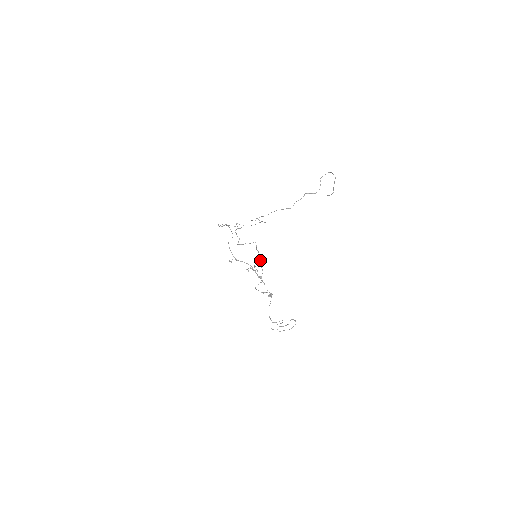
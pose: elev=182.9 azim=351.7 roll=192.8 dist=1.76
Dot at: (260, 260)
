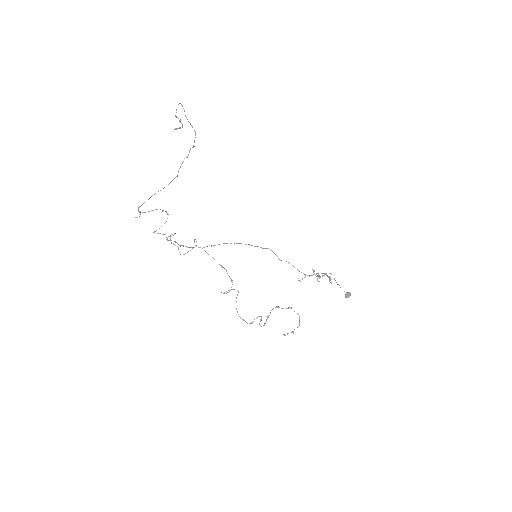
Dot at: occluded
